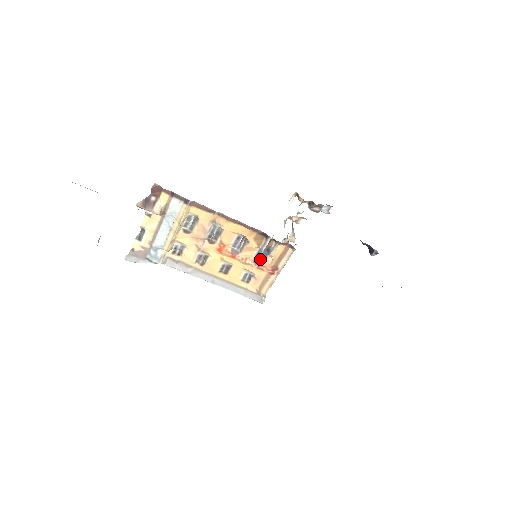
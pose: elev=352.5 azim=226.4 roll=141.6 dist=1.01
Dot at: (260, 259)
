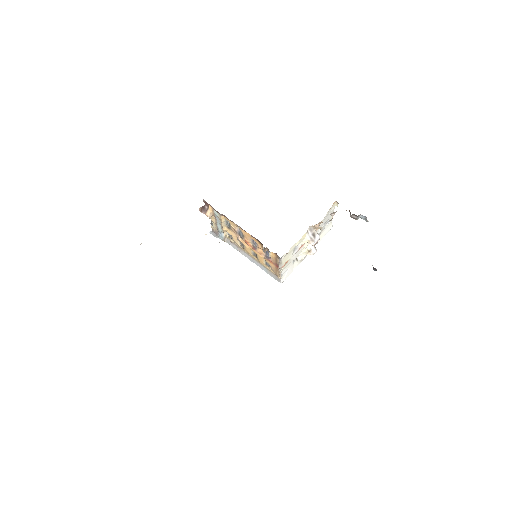
Dot at: occluded
